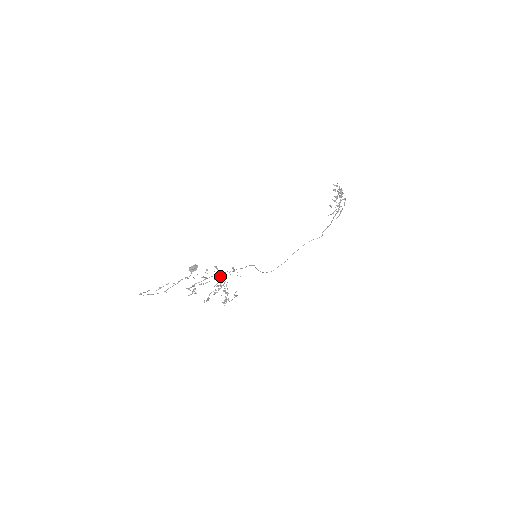
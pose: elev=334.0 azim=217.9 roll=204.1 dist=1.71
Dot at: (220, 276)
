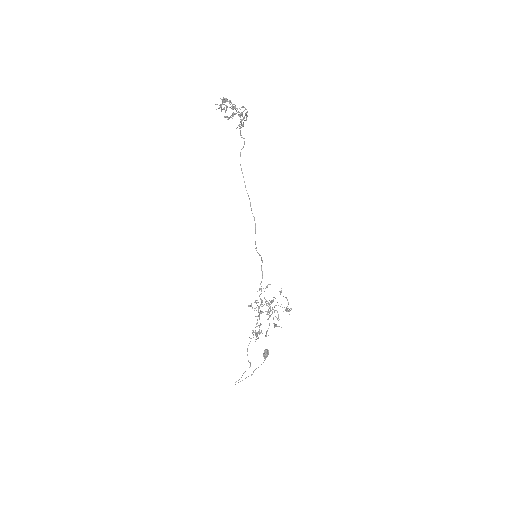
Dot at: (267, 312)
